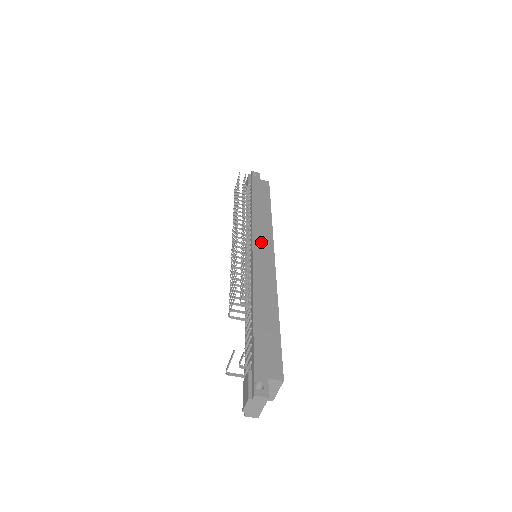
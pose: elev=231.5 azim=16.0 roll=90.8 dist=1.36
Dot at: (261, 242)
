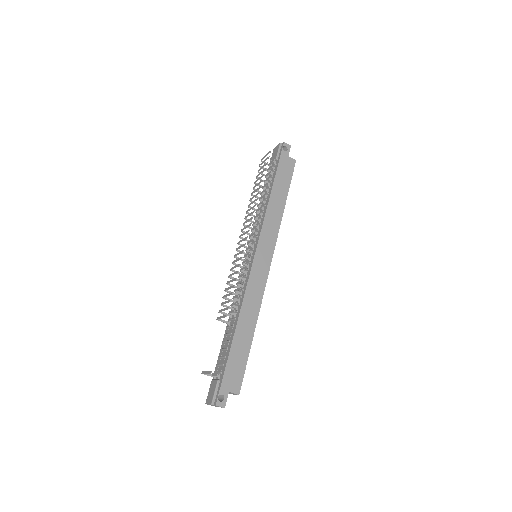
Dot at: (264, 248)
